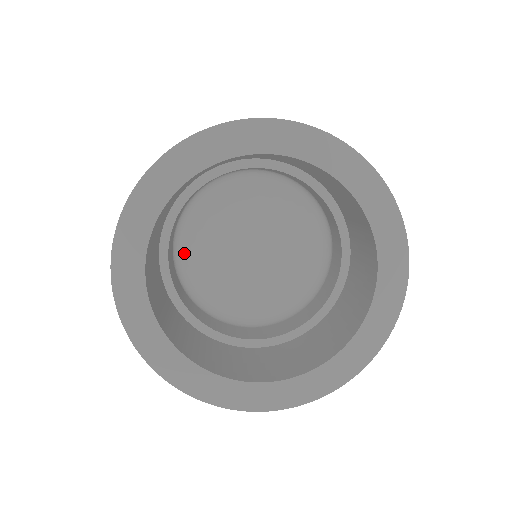
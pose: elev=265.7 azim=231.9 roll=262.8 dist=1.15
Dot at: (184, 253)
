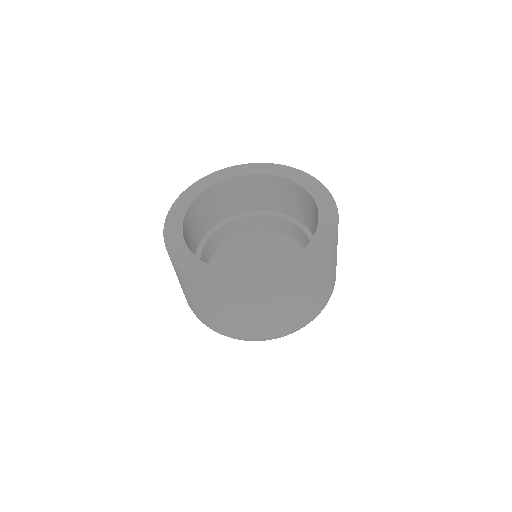
Dot at: occluded
